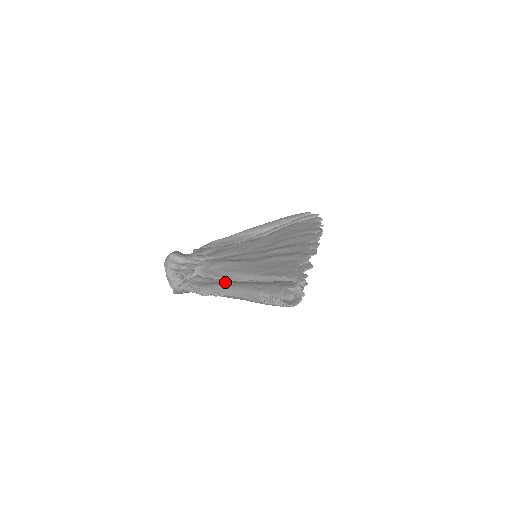
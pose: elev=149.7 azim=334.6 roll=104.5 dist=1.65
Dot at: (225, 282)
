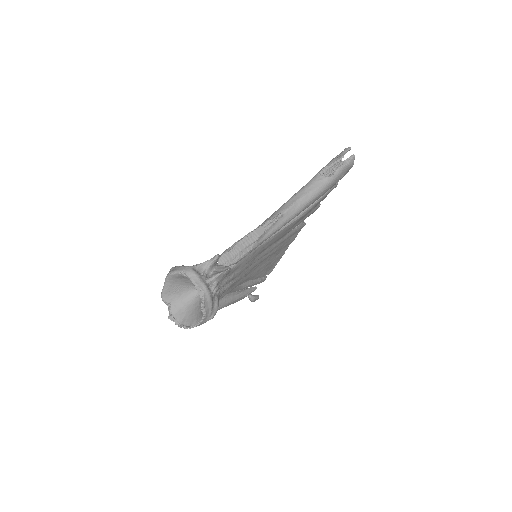
Dot at: occluded
